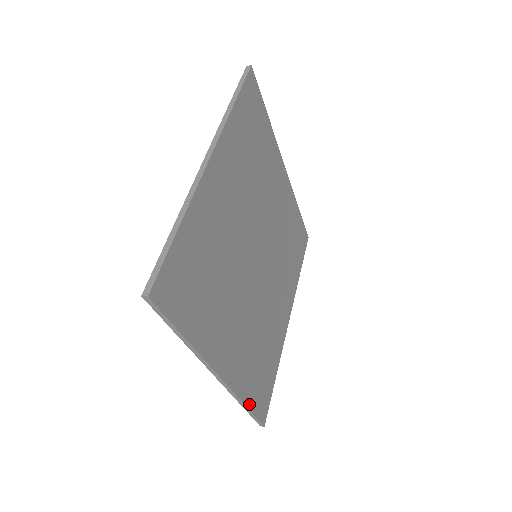
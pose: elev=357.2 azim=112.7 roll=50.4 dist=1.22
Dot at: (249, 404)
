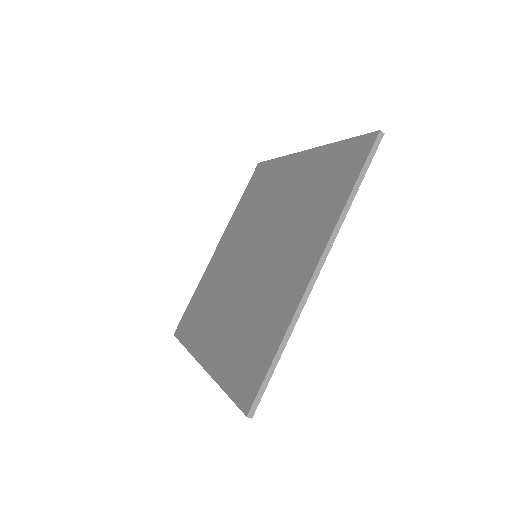
Dot at: (279, 352)
